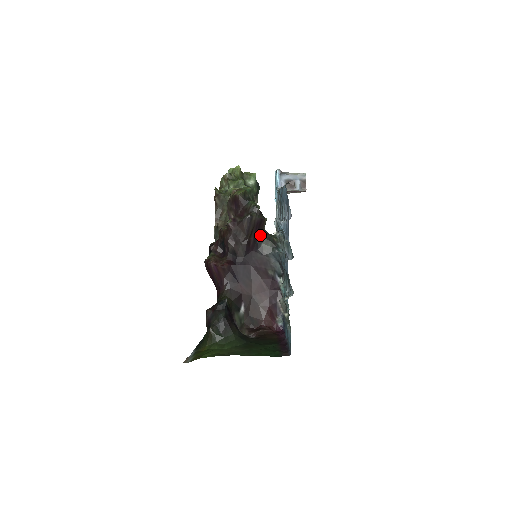
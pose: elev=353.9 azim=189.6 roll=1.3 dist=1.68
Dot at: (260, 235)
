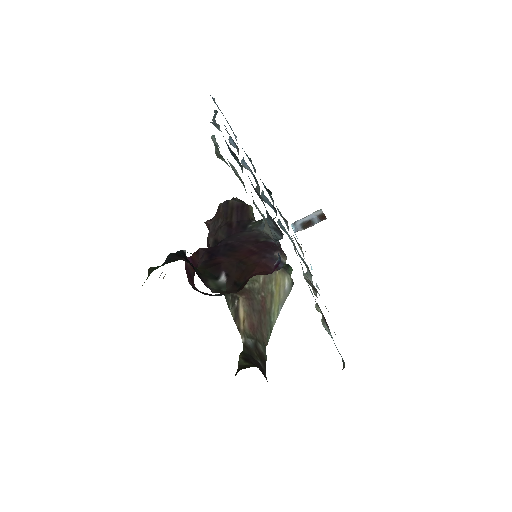
Dot at: (247, 221)
